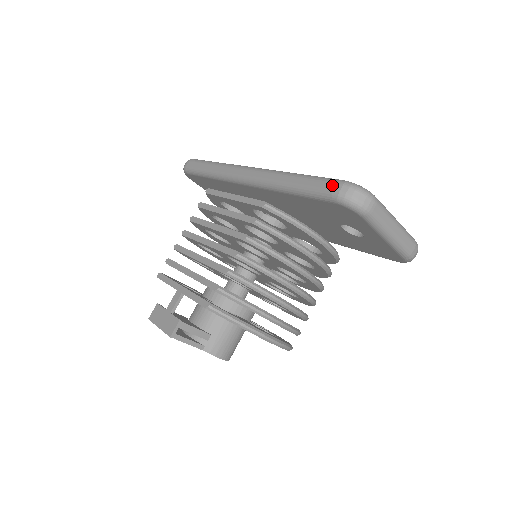
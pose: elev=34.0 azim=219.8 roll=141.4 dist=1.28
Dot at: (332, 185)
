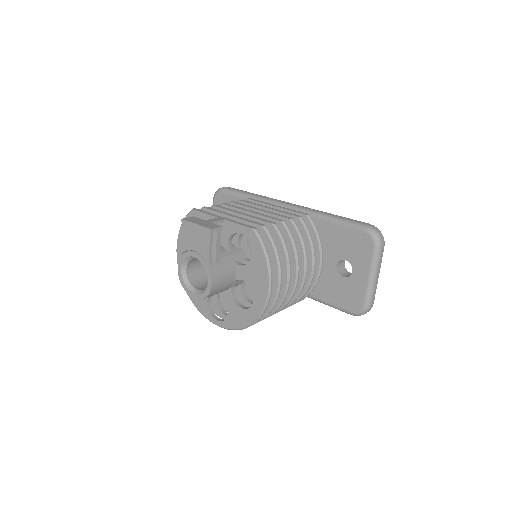
Dot at: (366, 223)
